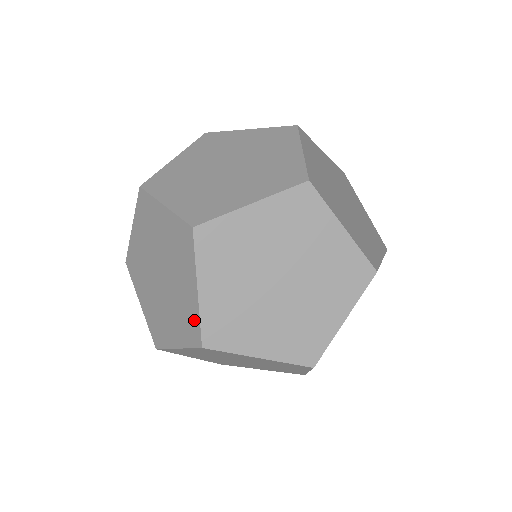
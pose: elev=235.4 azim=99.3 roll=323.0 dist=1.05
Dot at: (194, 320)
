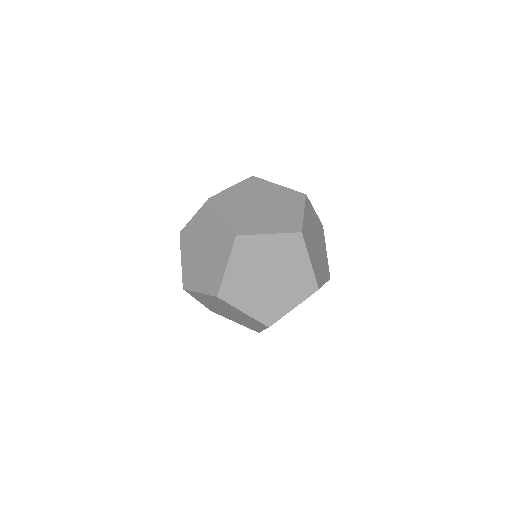
Dot at: (218, 281)
